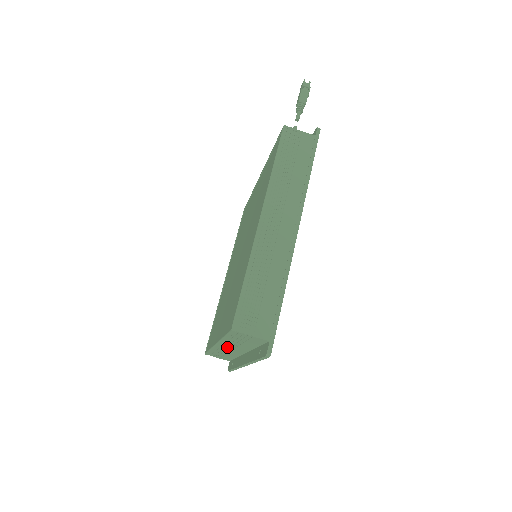
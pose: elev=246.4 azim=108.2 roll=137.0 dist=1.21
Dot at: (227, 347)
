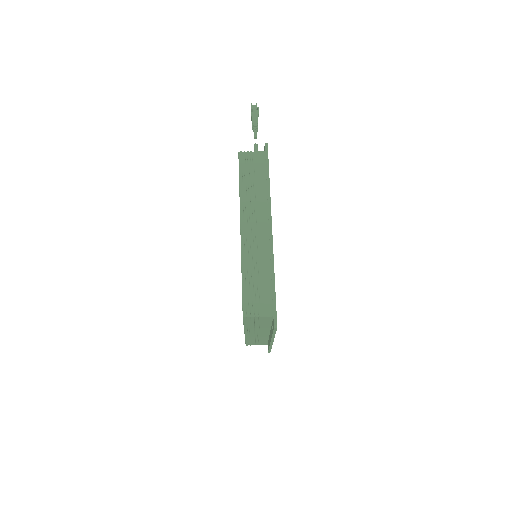
Dot at: (254, 332)
